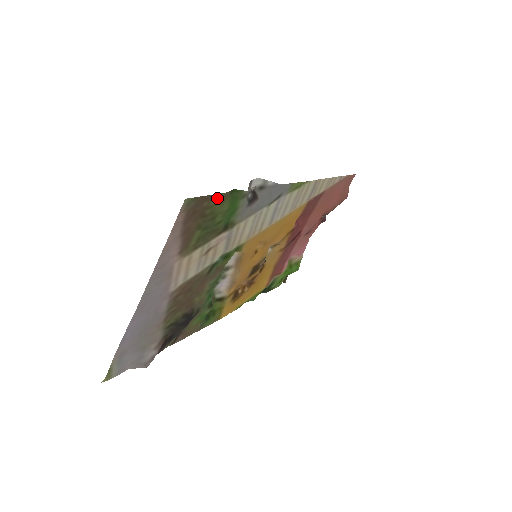
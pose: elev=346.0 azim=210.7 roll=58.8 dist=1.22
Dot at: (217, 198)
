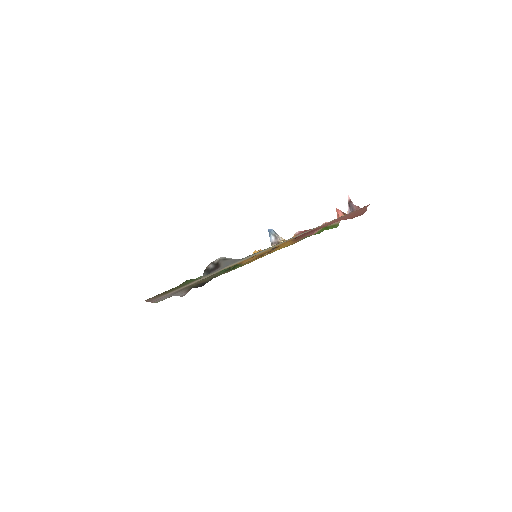
Dot at: (172, 288)
